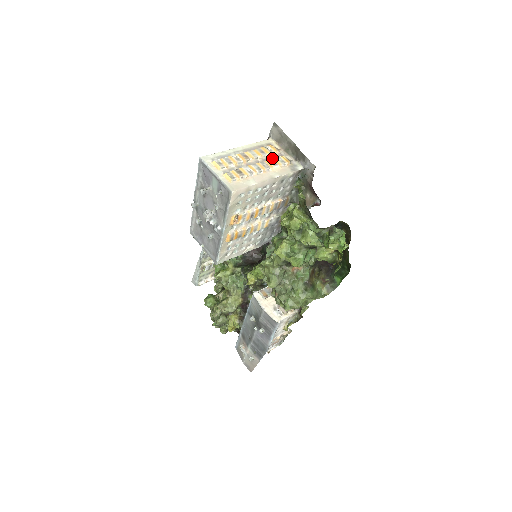
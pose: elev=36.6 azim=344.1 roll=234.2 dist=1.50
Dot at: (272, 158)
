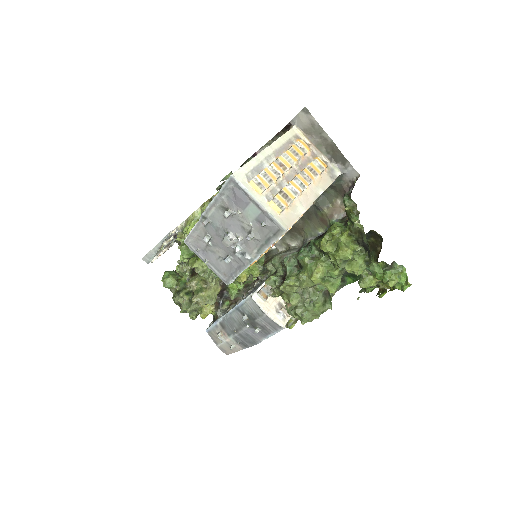
Dot at: (307, 161)
